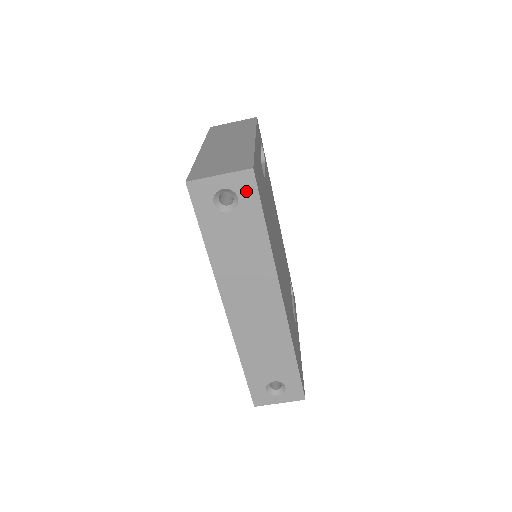
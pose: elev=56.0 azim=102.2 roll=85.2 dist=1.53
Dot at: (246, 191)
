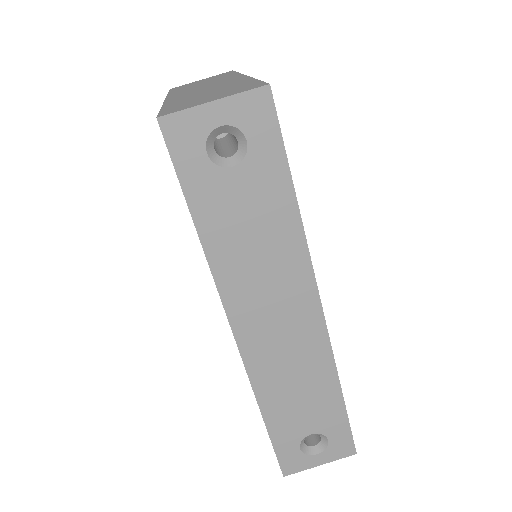
Dot at: (259, 127)
